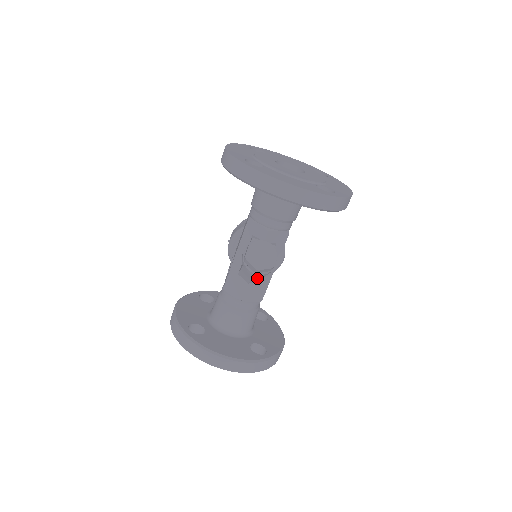
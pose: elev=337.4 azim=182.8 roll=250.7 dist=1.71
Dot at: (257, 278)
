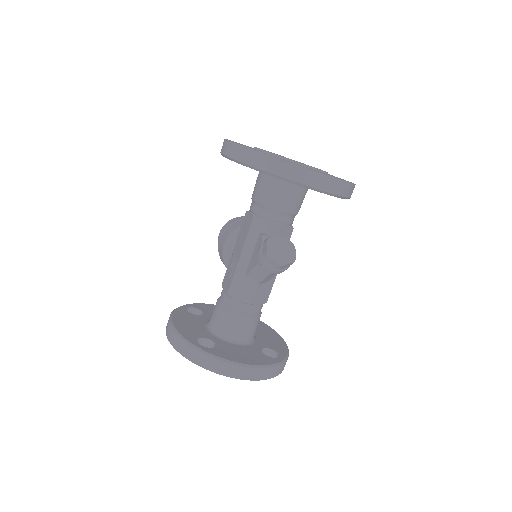
Dot at: (269, 277)
